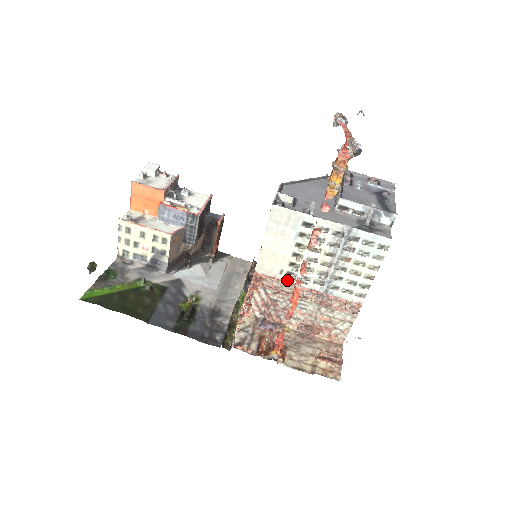
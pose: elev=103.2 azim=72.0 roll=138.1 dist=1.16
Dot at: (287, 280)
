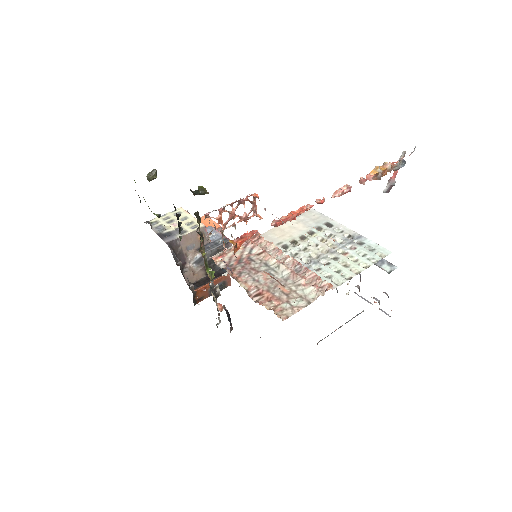
Dot at: (279, 250)
